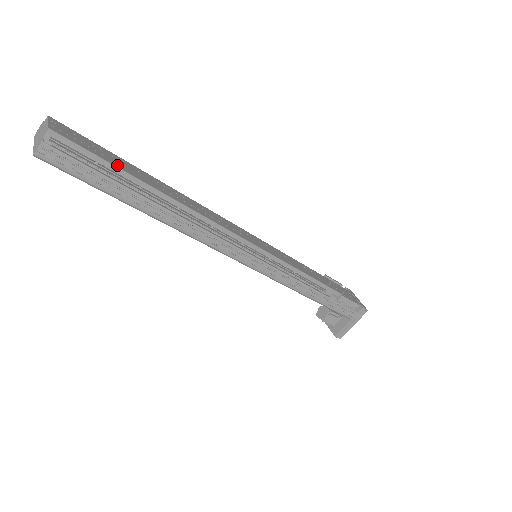
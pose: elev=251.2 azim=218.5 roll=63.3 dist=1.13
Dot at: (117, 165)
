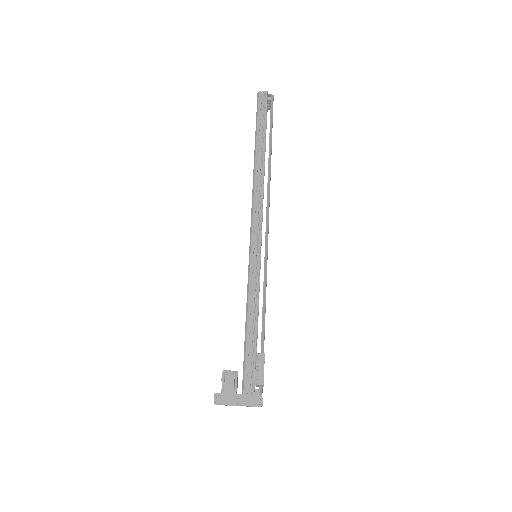
Dot at: occluded
